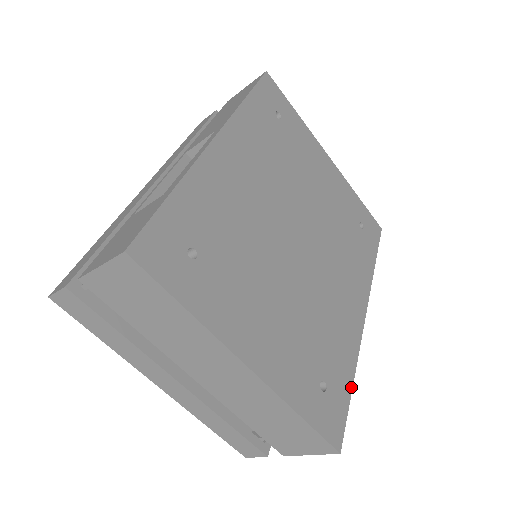
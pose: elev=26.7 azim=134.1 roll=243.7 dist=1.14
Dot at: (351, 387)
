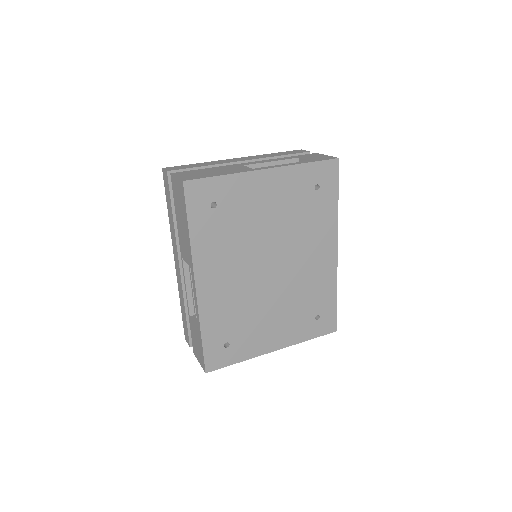
Dot at: (336, 300)
